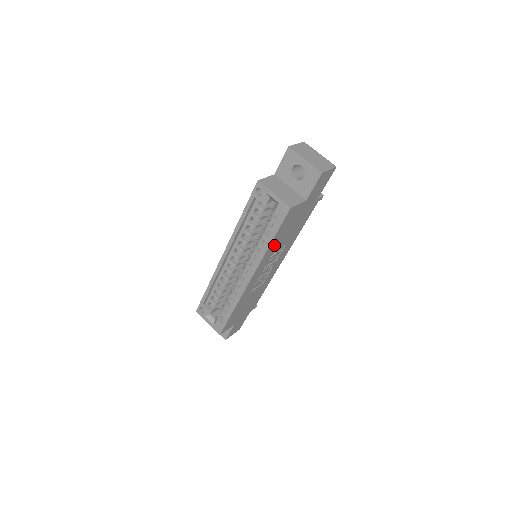
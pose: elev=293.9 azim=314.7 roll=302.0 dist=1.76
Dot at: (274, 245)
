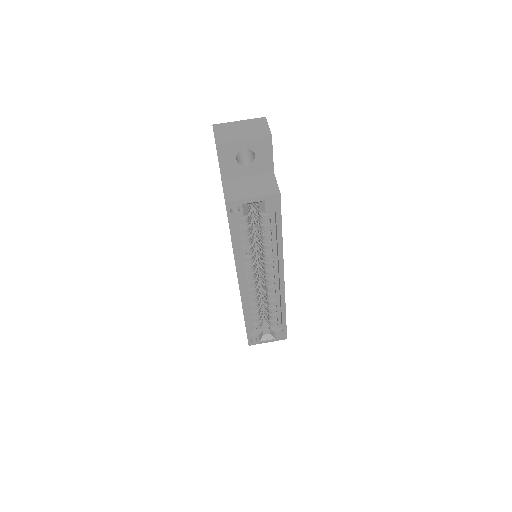
Dot at: occluded
